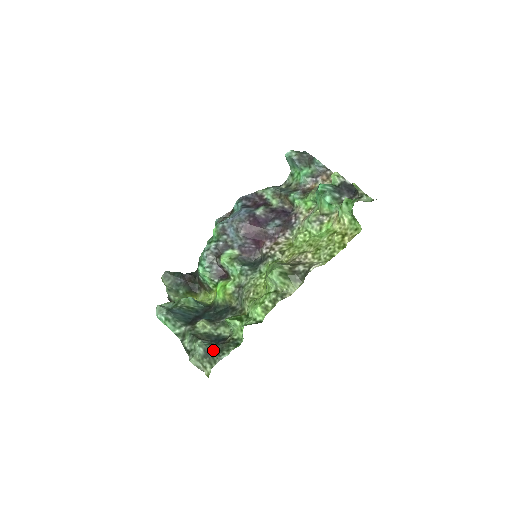
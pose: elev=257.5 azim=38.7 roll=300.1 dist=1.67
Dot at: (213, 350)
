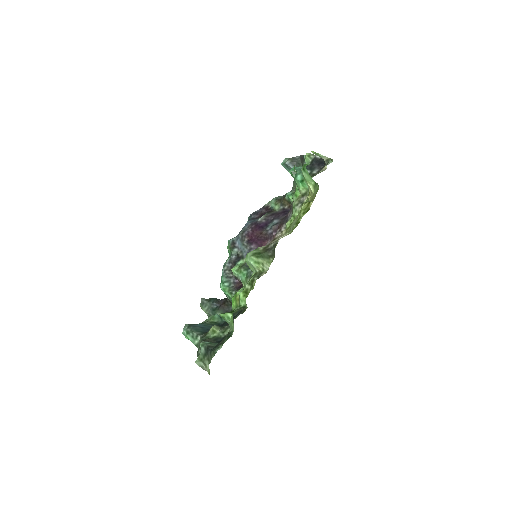
Dot at: (213, 347)
